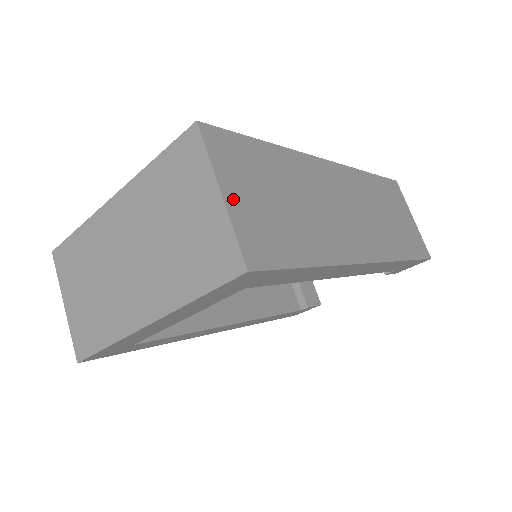
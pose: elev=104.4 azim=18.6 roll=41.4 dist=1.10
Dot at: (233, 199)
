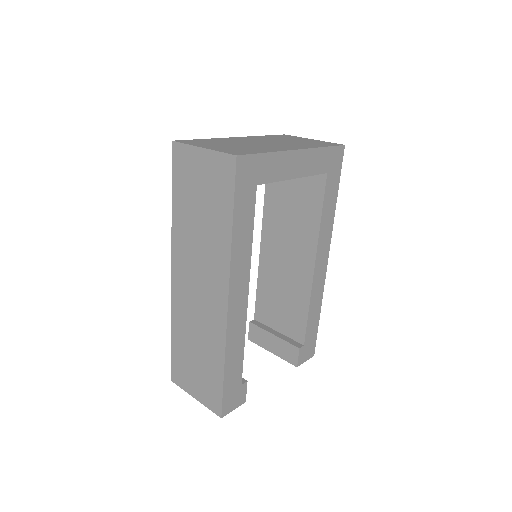
Dot at: occluded
